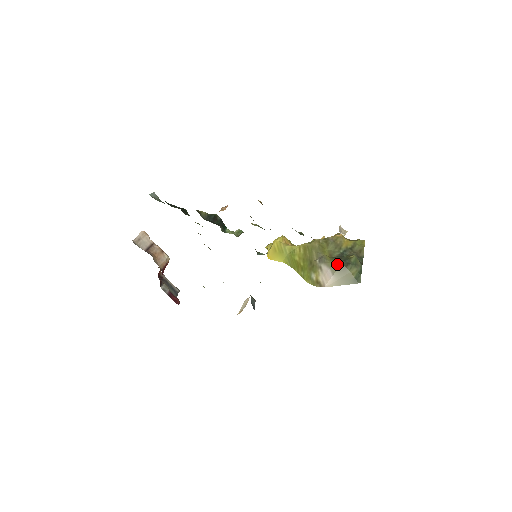
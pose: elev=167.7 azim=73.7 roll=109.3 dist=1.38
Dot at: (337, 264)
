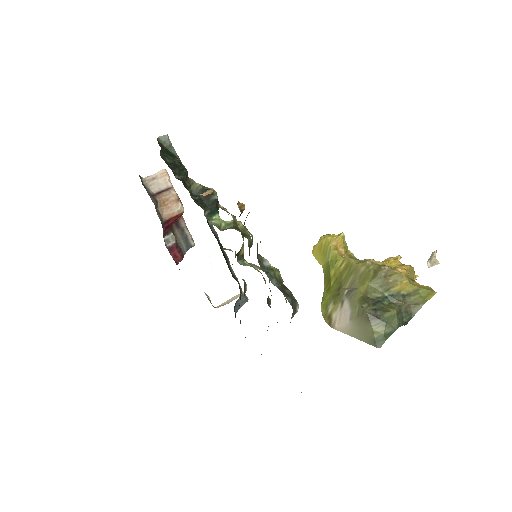
Dot at: (362, 310)
